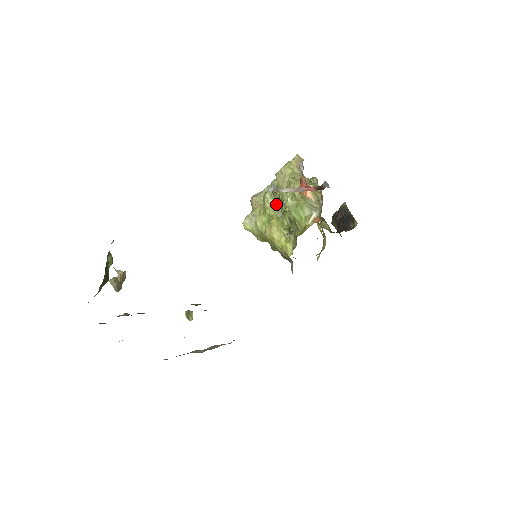
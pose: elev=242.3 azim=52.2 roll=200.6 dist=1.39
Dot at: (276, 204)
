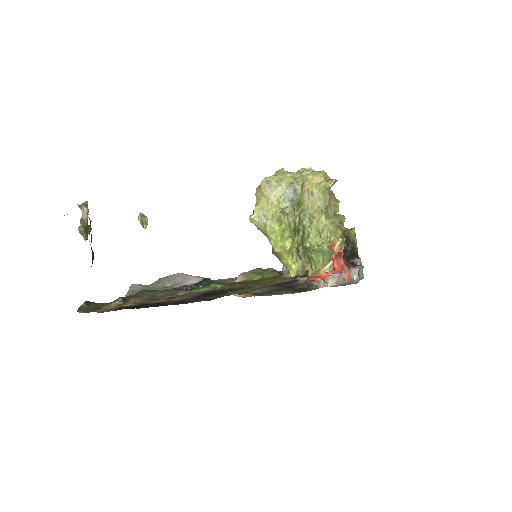
Dot at: (294, 221)
